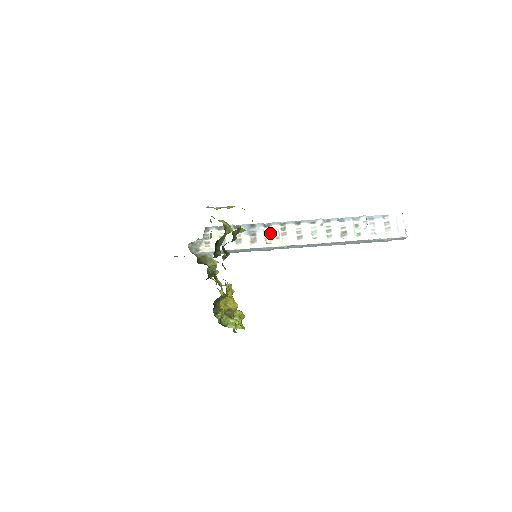
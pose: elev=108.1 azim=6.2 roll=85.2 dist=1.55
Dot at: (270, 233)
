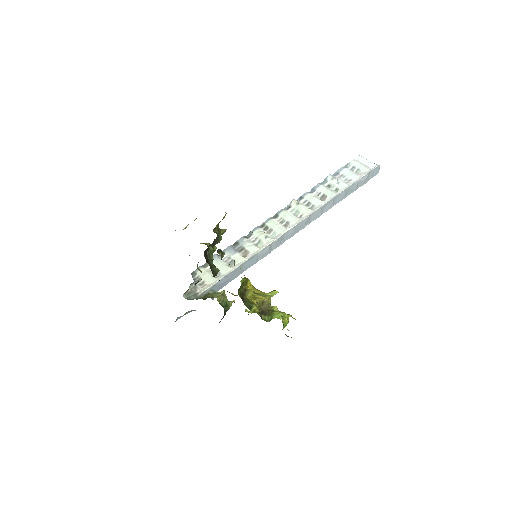
Dot at: (256, 239)
